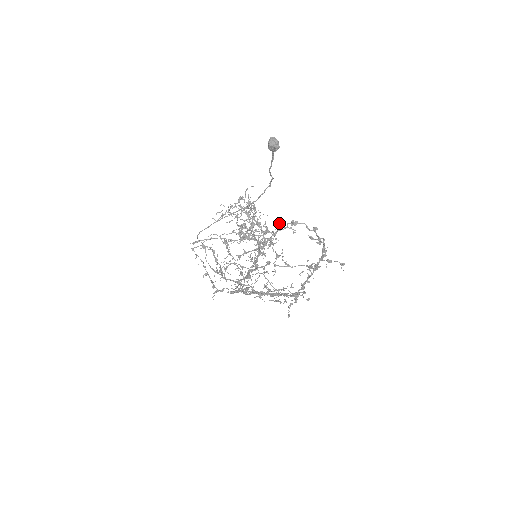
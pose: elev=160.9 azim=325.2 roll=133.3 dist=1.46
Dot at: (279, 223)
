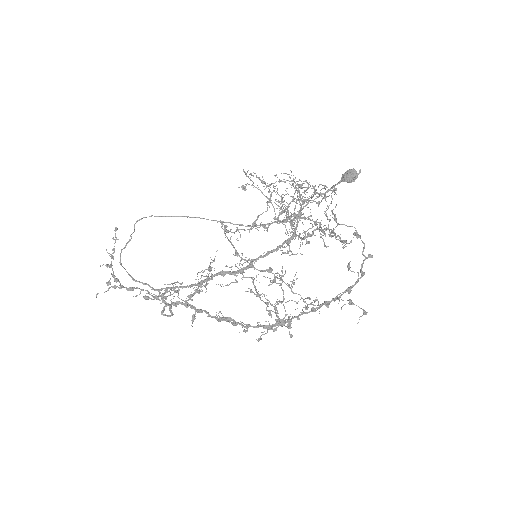
Dot at: occluded
